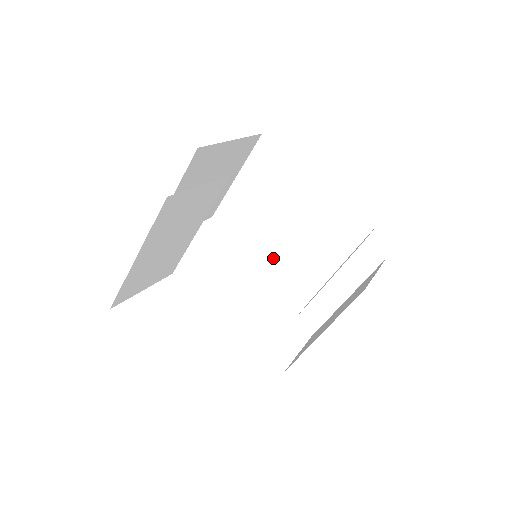
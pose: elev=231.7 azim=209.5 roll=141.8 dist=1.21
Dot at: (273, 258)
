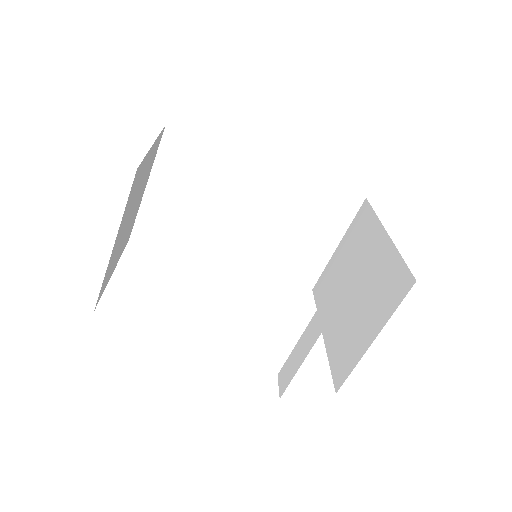
Dot at: (330, 334)
